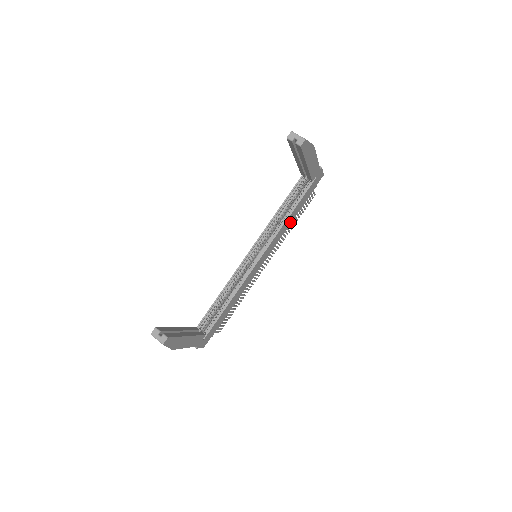
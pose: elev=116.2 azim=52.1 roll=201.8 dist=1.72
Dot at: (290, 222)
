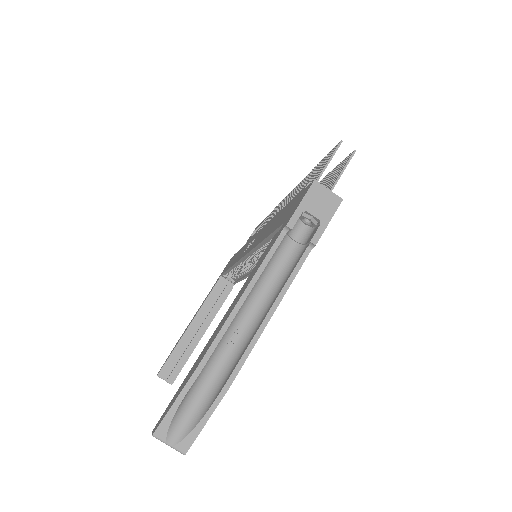
Dot at: occluded
